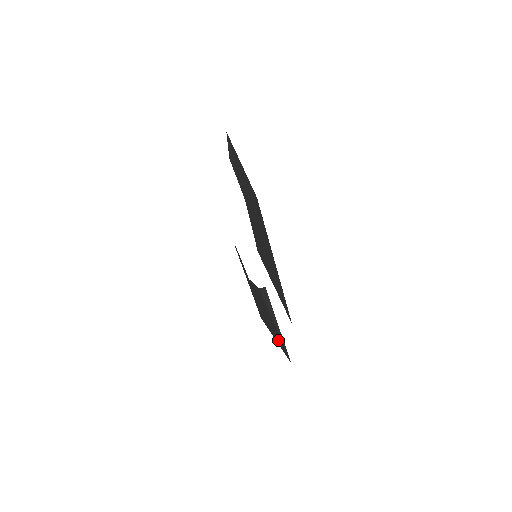
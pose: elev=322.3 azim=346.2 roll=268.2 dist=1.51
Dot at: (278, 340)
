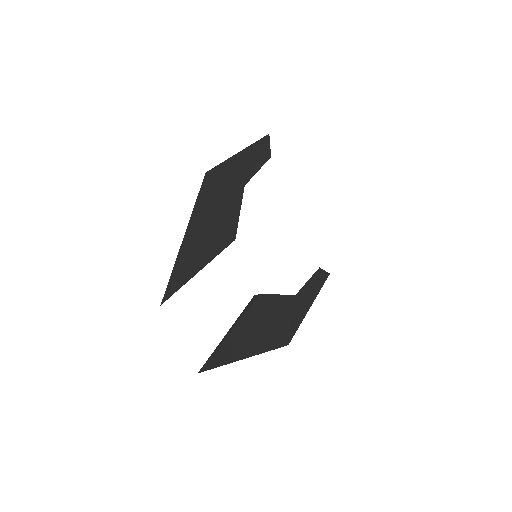
Dot at: (231, 353)
